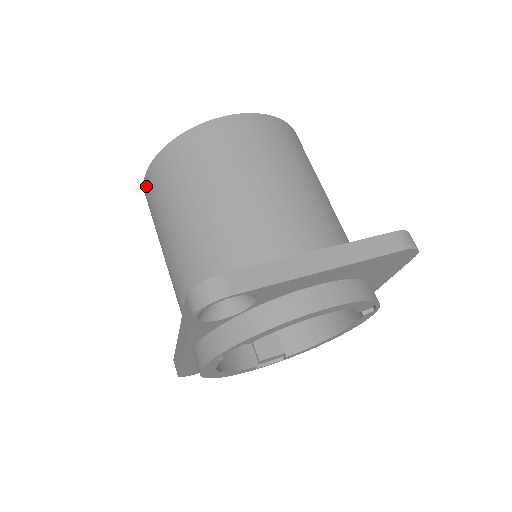
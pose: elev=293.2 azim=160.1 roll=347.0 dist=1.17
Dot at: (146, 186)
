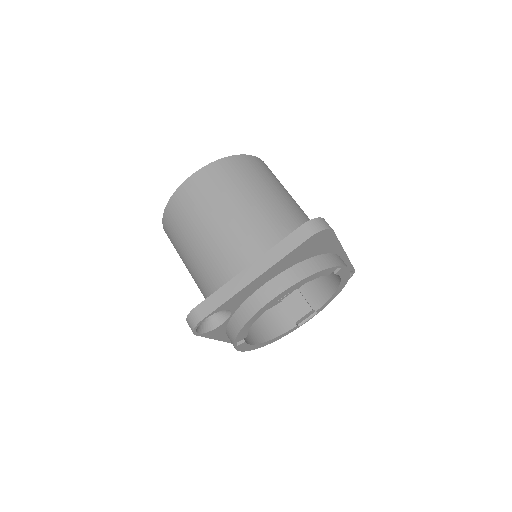
Dot at: occluded
